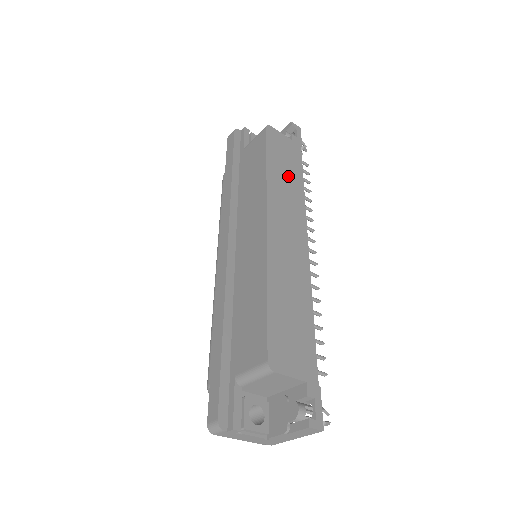
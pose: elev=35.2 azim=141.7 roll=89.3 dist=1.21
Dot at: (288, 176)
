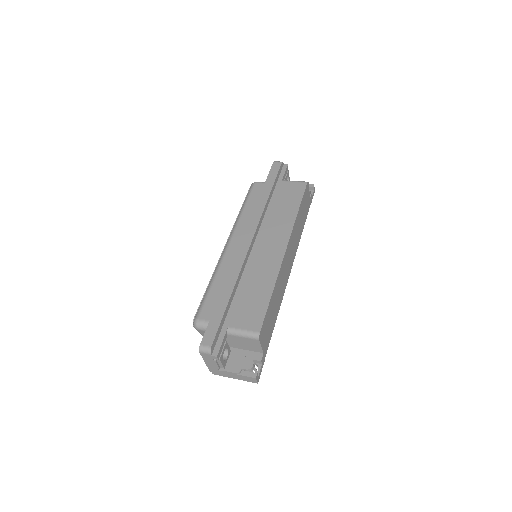
Dot at: (301, 222)
